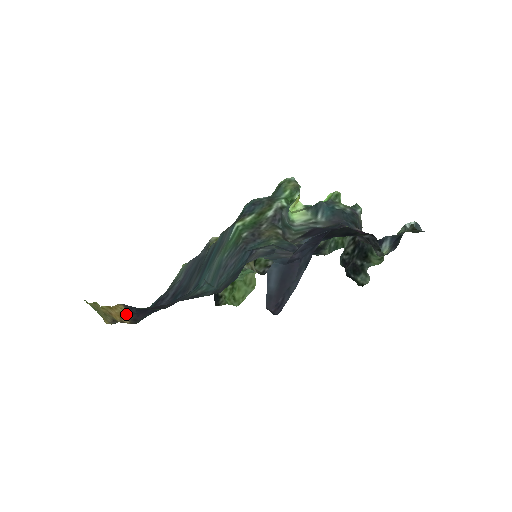
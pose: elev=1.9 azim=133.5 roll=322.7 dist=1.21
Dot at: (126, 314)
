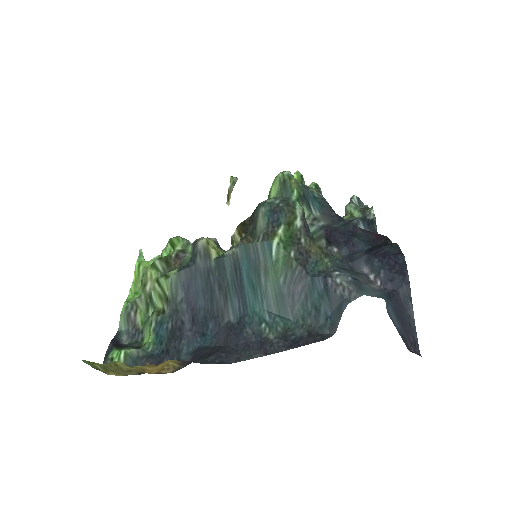
Dot at: (172, 366)
